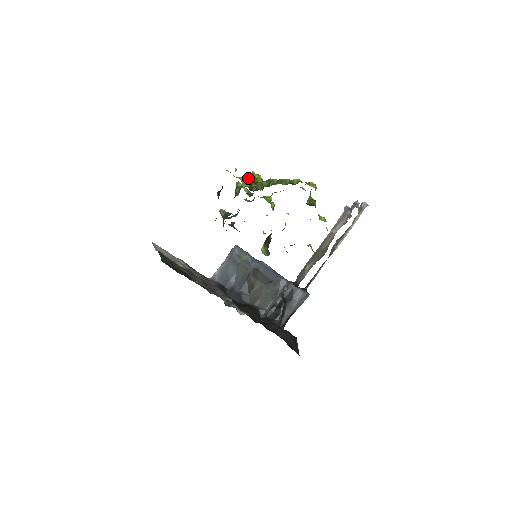
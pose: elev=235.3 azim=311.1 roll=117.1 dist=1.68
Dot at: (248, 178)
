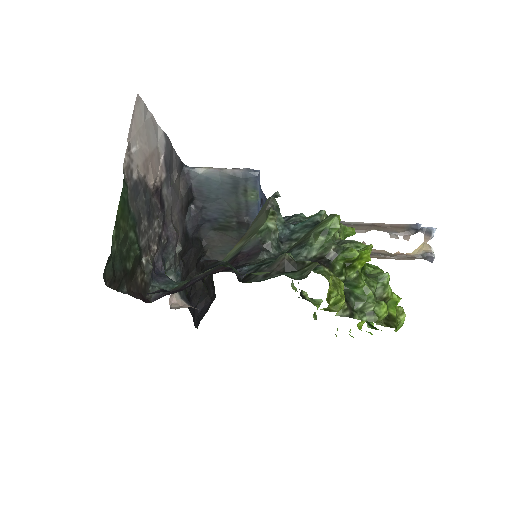
Dot at: occluded
